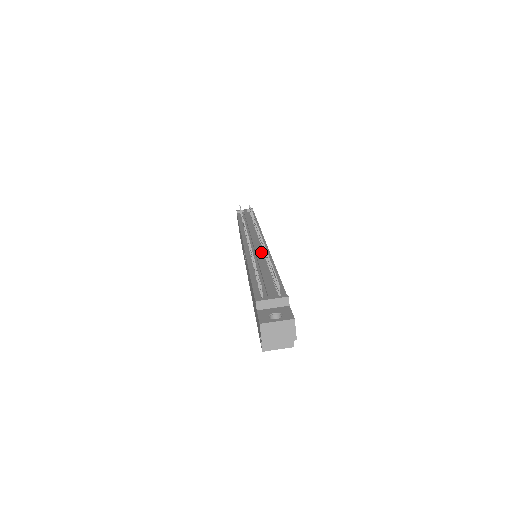
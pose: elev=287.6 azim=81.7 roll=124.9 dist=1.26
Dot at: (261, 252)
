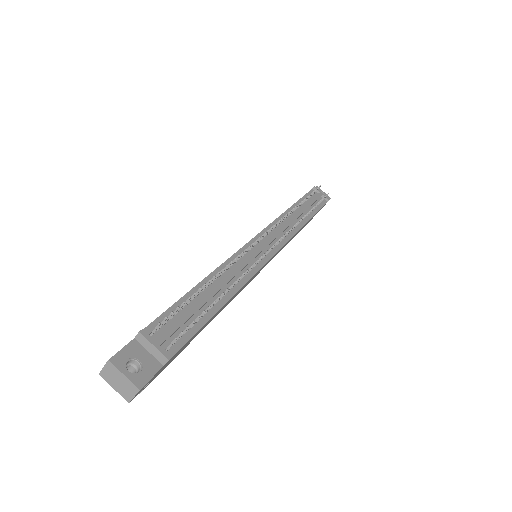
Dot at: (249, 266)
